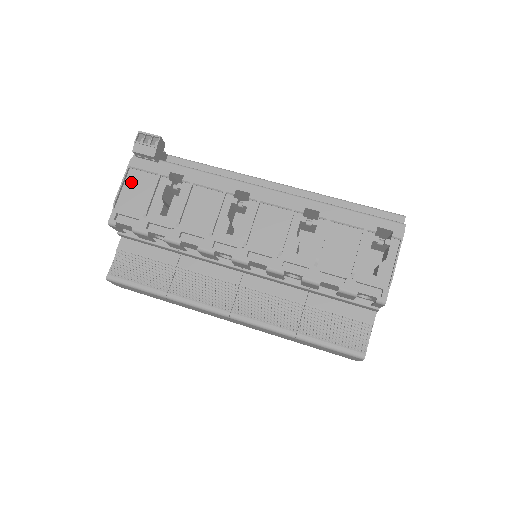
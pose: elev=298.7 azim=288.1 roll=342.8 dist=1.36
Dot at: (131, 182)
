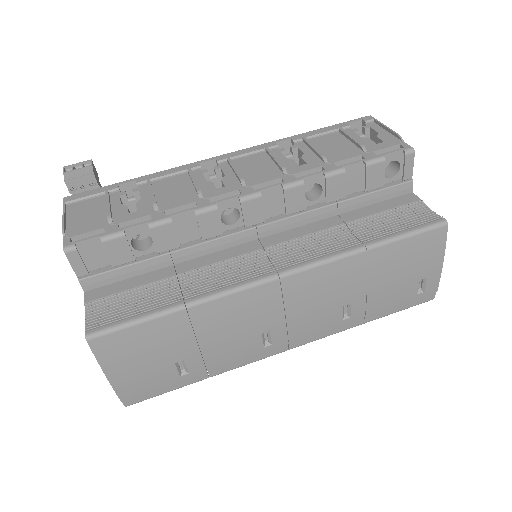
Dot at: (75, 212)
